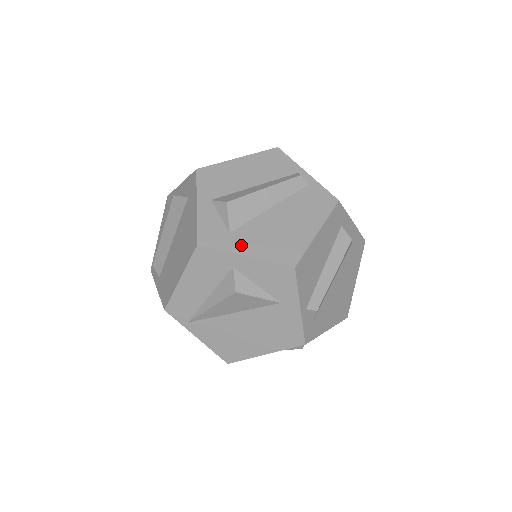
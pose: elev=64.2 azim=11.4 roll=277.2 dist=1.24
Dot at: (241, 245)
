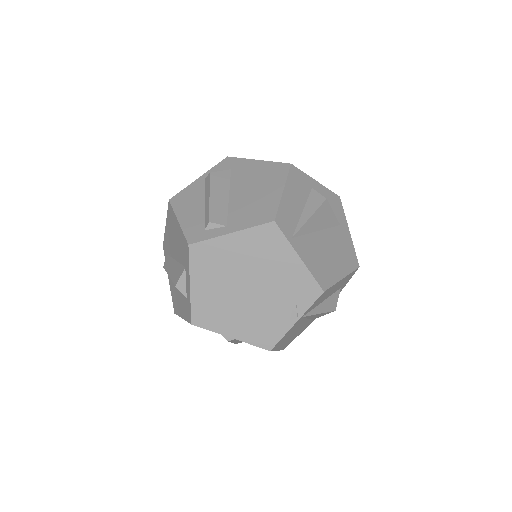
Dot at: occluded
